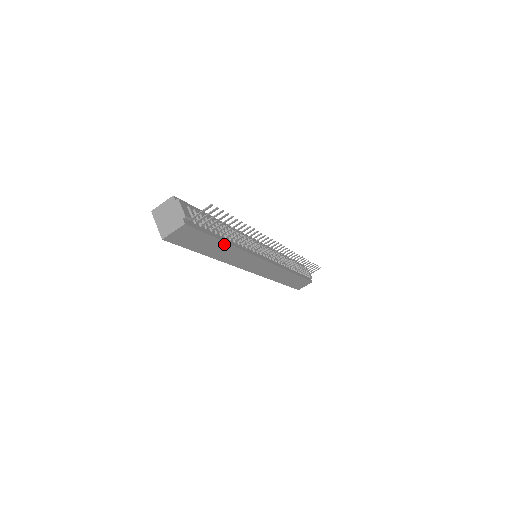
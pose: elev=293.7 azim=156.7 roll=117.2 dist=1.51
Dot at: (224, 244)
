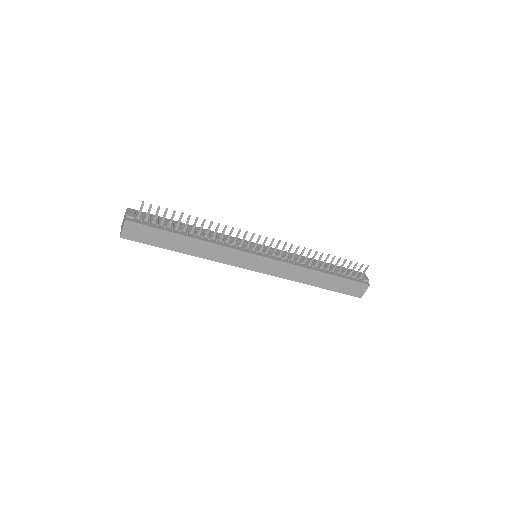
Dot at: (185, 238)
